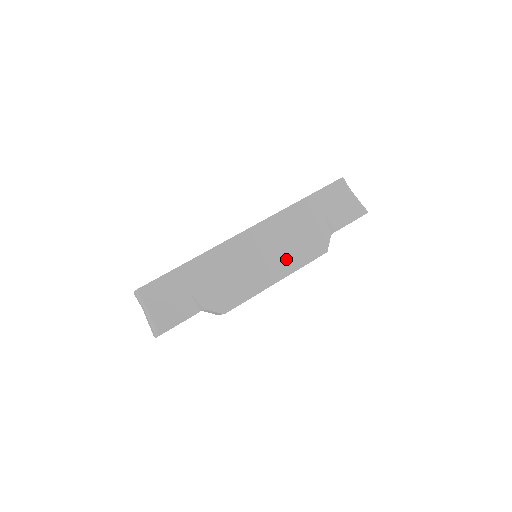
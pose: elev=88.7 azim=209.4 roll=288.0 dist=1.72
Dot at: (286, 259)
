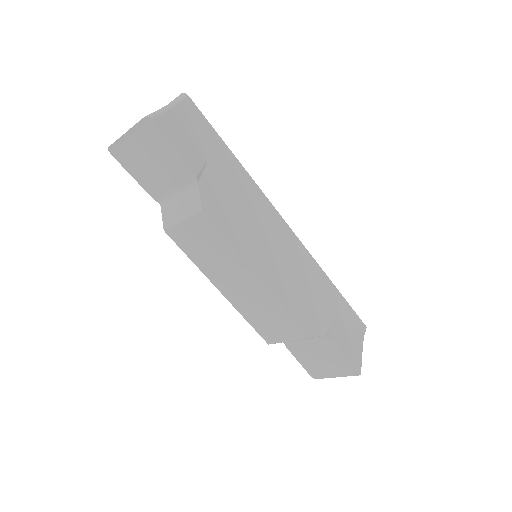
Dot at: (284, 283)
